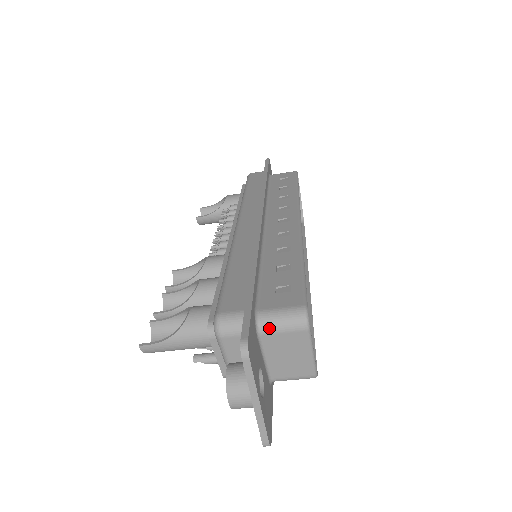
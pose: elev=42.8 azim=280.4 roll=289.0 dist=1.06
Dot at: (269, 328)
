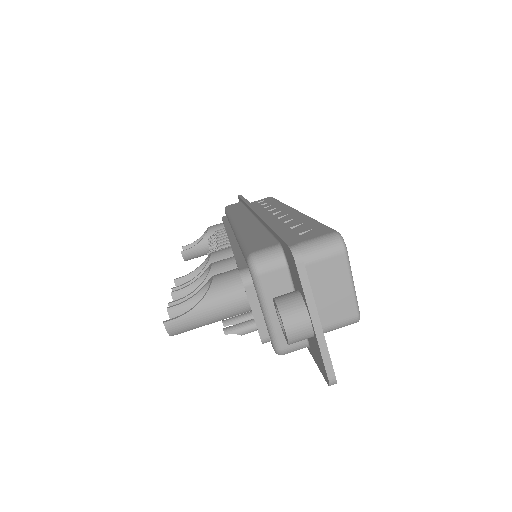
Dot at: (306, 257)
